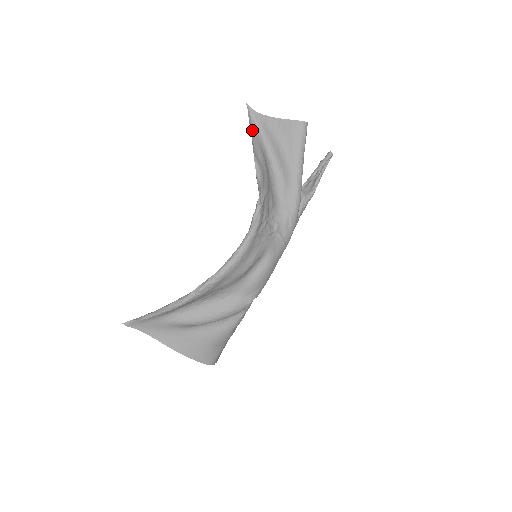
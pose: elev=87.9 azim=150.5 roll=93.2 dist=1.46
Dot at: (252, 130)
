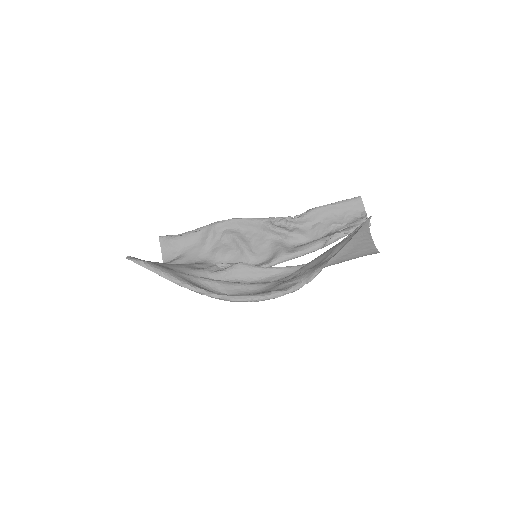
Dot at: occluded
